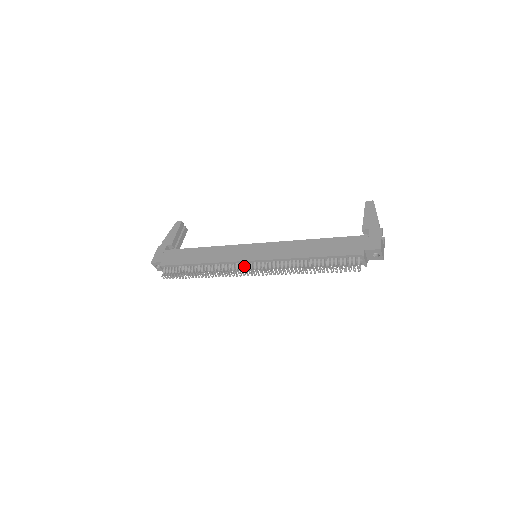
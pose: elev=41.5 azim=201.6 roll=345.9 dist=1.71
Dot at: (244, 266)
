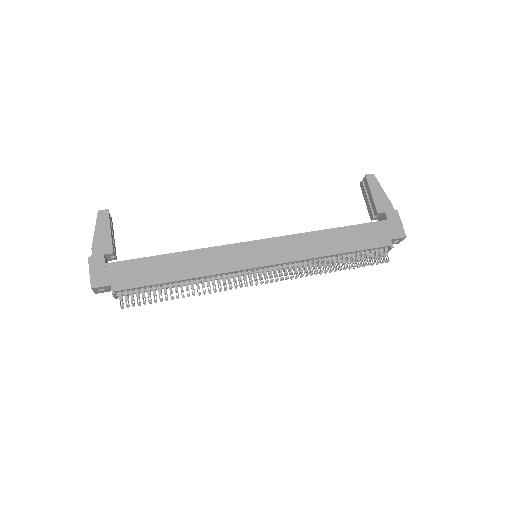
Dot at: (250, 274)
